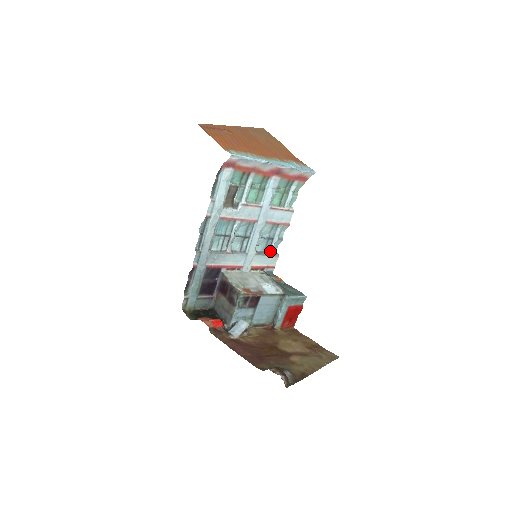
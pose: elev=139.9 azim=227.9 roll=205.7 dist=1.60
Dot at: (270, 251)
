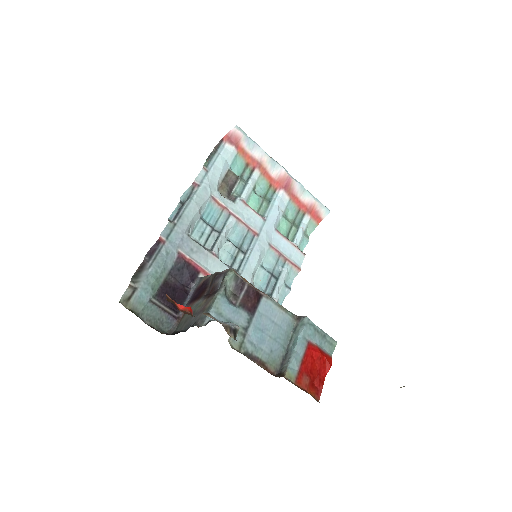
Dot at: (273, 296)
